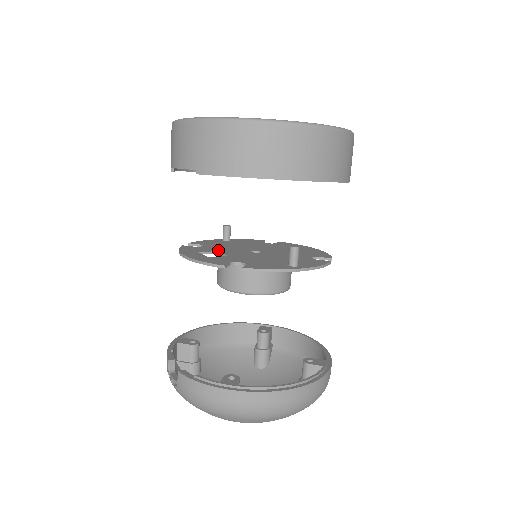
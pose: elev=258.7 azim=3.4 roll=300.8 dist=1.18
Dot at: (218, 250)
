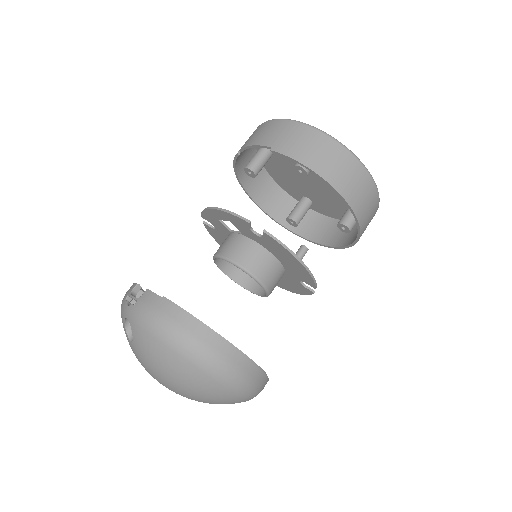
Dot at: occluded
